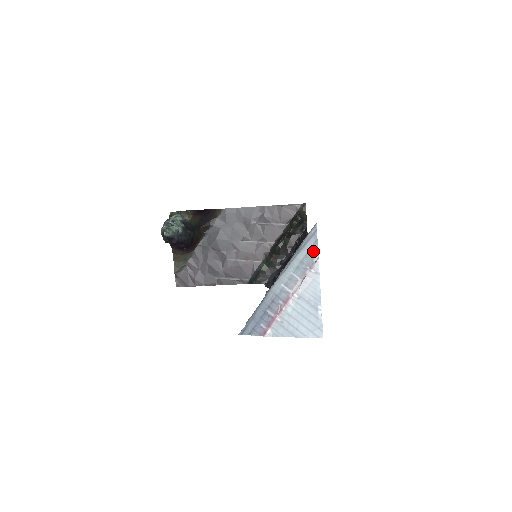
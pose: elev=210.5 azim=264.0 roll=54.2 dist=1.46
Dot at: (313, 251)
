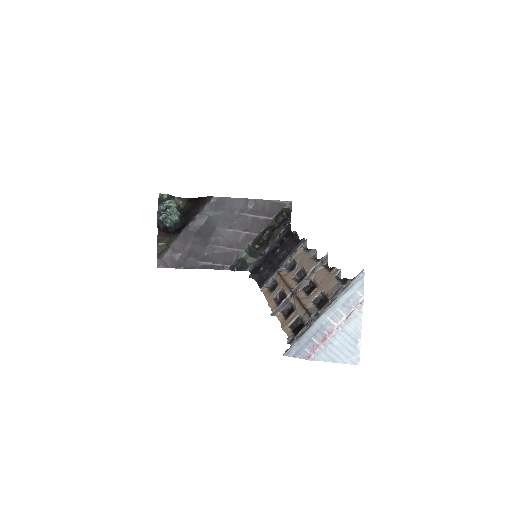
Dot at: (359, 293)
